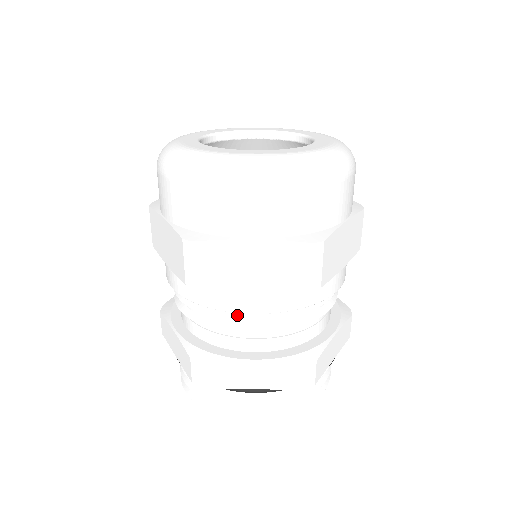
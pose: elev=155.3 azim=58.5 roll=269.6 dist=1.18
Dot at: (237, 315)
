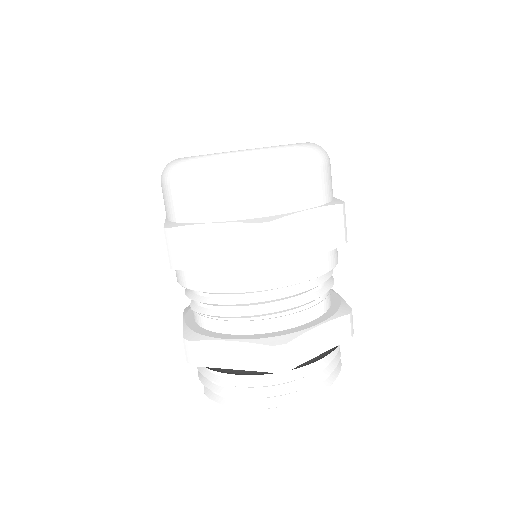
Dot at: (296, 289)
